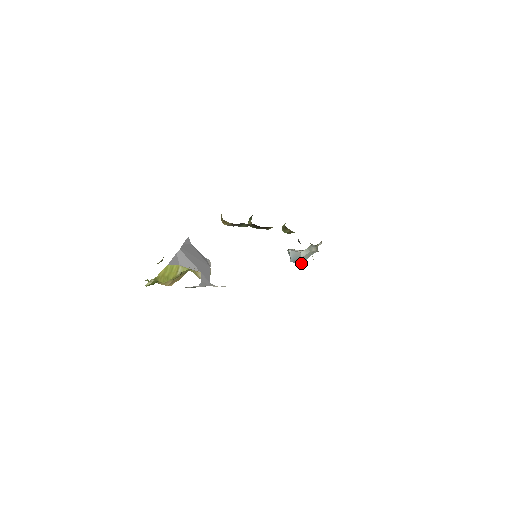
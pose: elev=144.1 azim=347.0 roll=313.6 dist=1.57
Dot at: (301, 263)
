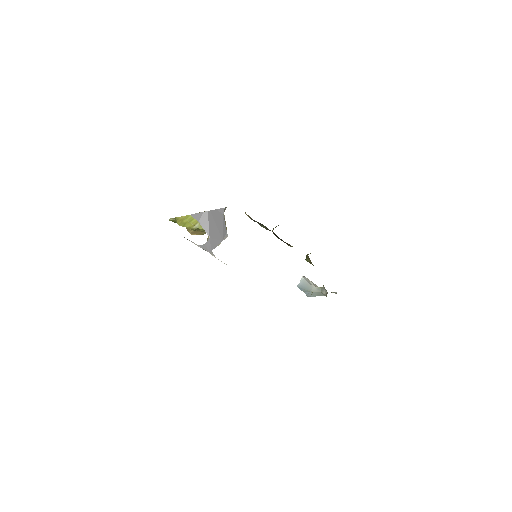
Dot at: (308, 295)
